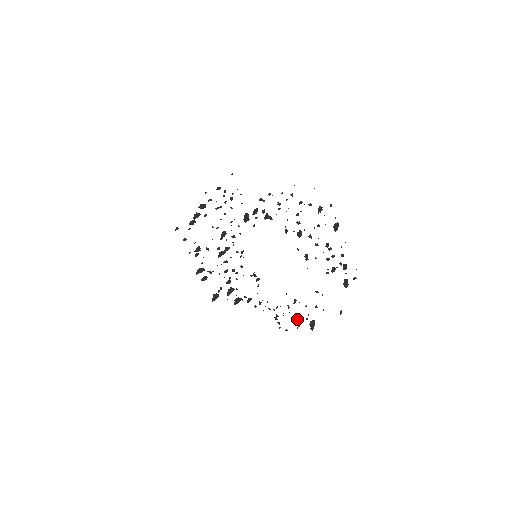
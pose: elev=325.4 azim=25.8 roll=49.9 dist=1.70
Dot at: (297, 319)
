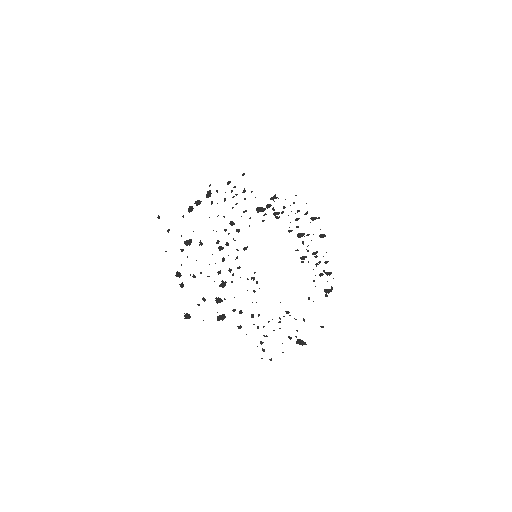
Dot at: occluded
